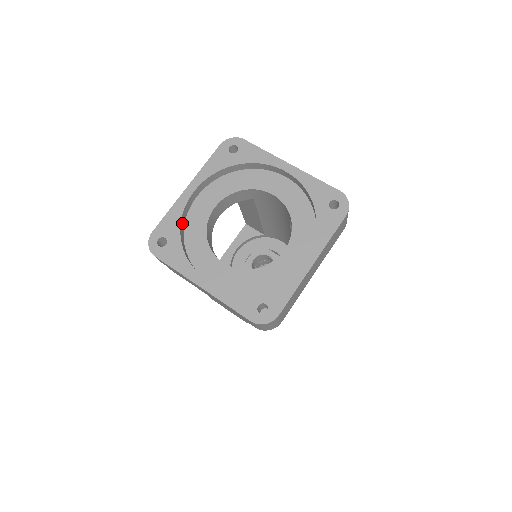
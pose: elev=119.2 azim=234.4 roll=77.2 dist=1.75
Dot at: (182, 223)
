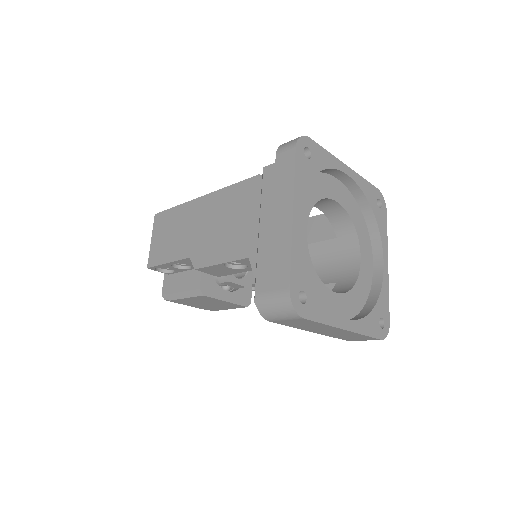
Dot at: (322, 170)
